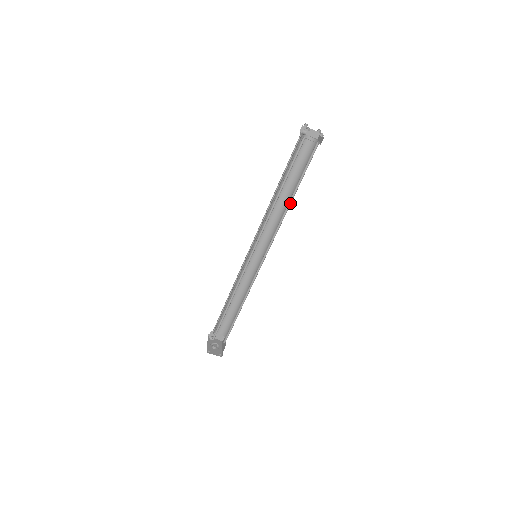
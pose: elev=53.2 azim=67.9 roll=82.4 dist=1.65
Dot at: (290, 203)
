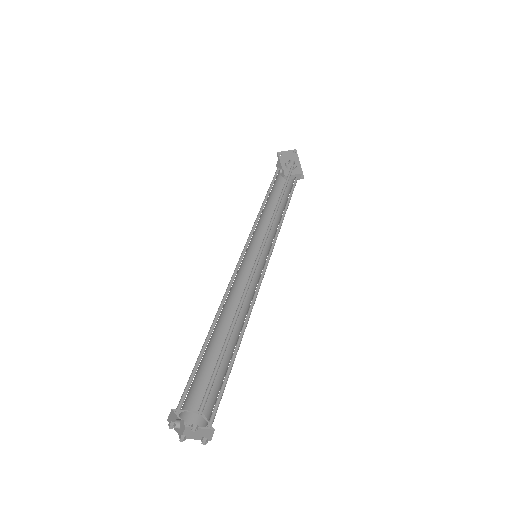
Dot at: (242, 335)
